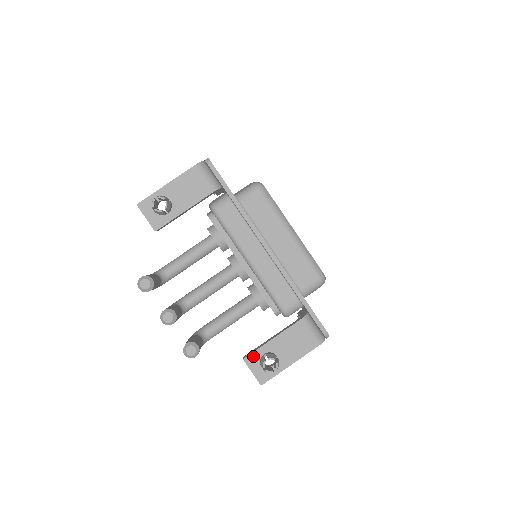
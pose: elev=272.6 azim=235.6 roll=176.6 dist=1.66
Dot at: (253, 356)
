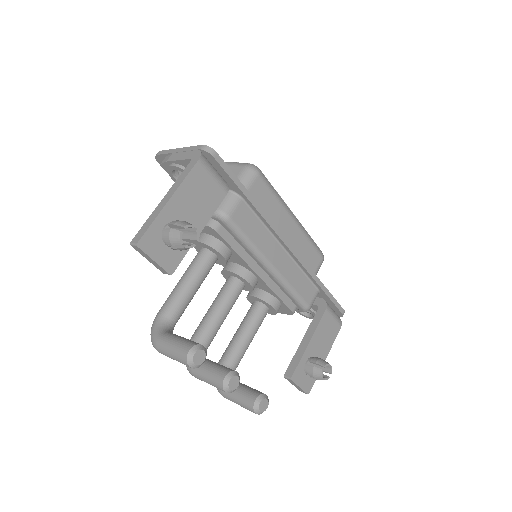
Dot at: (298, 370)
